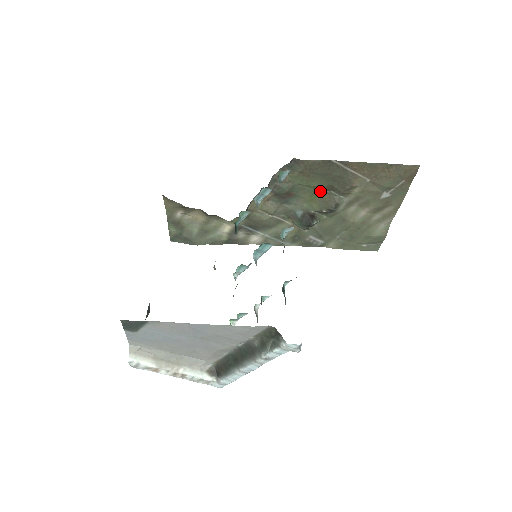
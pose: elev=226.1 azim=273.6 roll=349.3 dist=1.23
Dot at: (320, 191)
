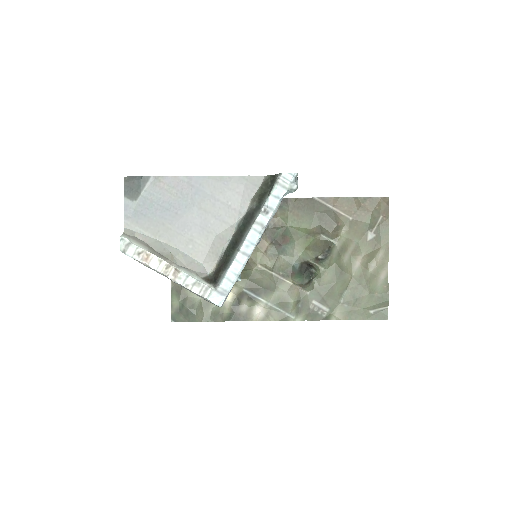
Dot at: (312, 237)
